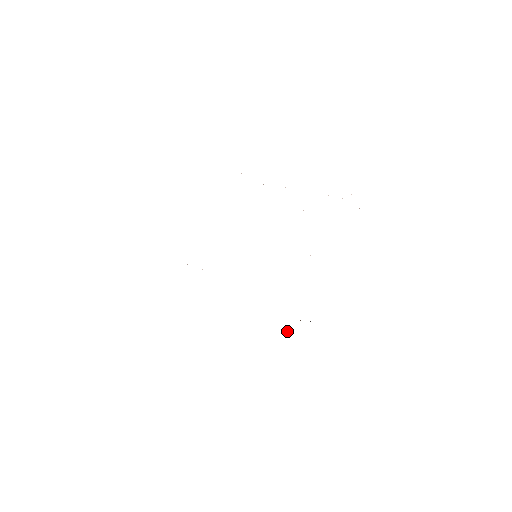
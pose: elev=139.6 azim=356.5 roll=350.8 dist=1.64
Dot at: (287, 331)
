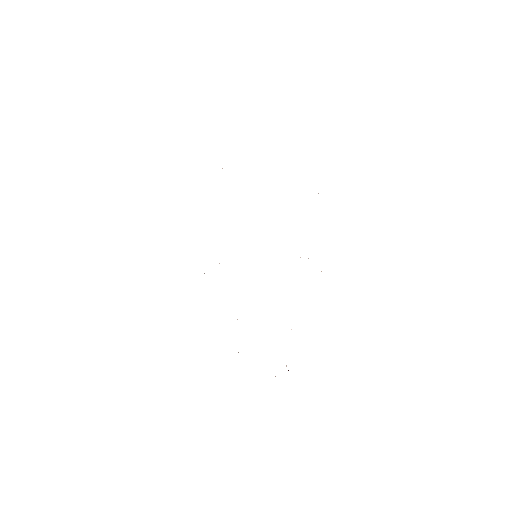
Dot at: occluded
